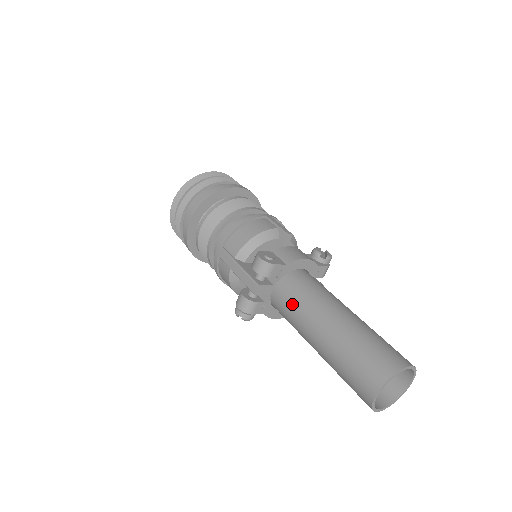
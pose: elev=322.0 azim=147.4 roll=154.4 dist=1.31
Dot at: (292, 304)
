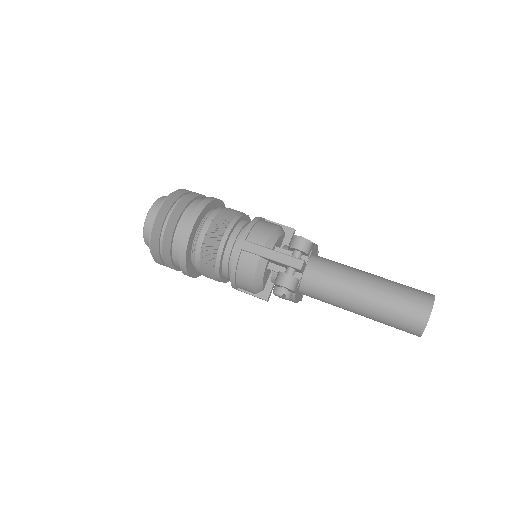
Dot at: (330, 275)
